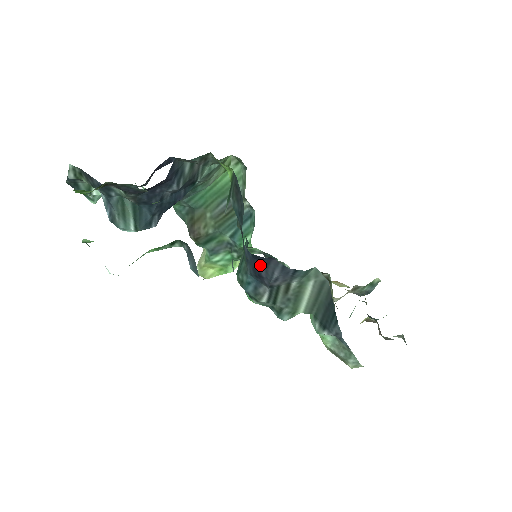
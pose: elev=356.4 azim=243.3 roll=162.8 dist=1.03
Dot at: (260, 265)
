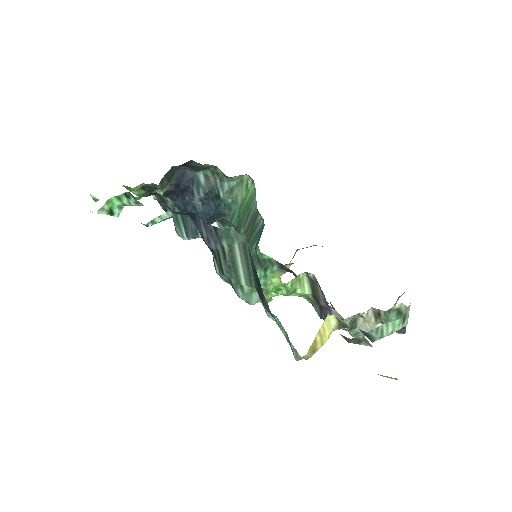
Dot at: (198, 227)
